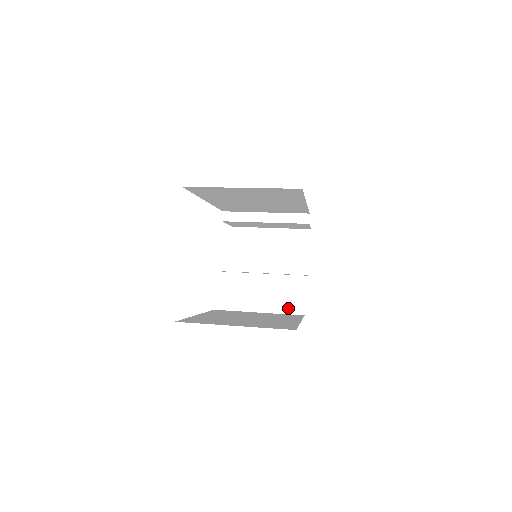
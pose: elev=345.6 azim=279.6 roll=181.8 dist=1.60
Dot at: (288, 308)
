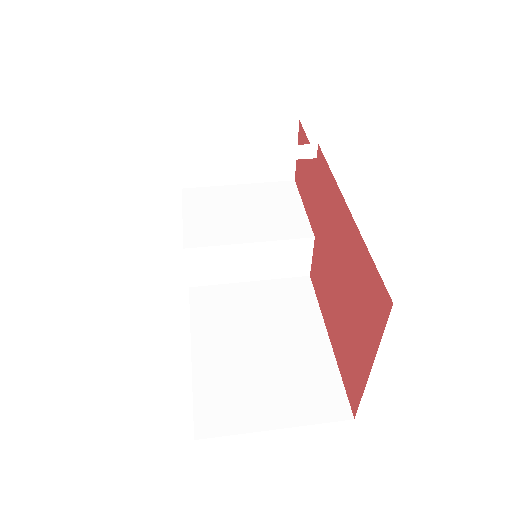
Dot at: (289, 272)
